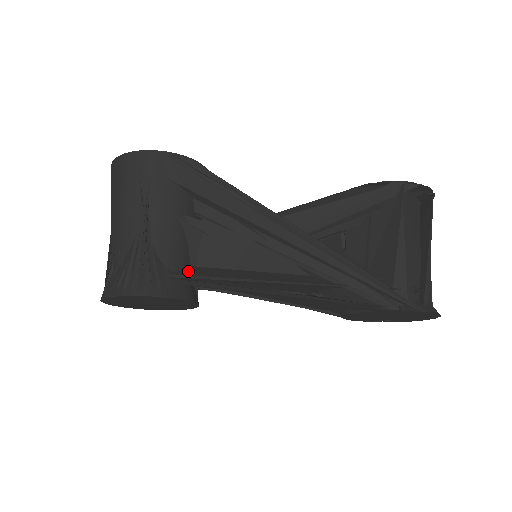
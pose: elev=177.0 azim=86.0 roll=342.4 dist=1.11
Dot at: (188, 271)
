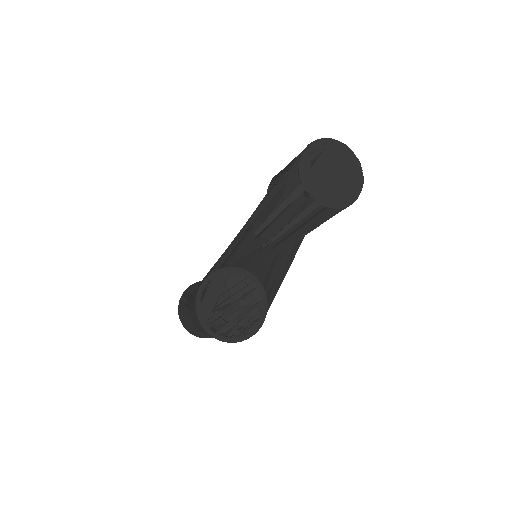
Dot at: occluded
